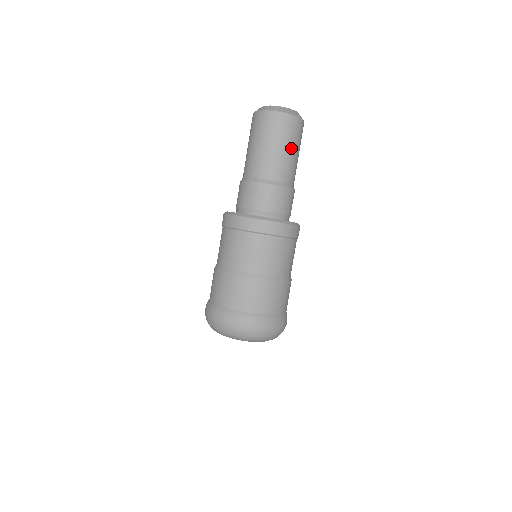
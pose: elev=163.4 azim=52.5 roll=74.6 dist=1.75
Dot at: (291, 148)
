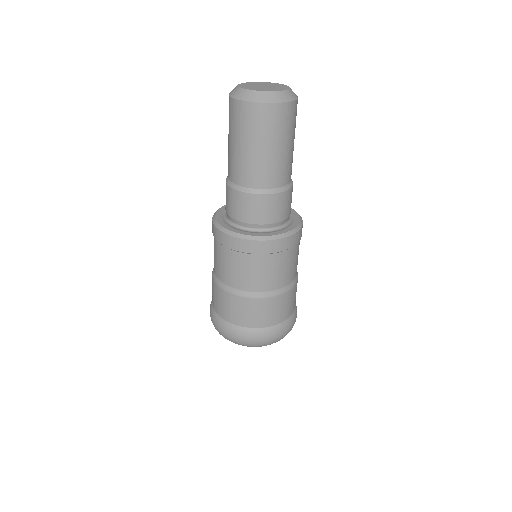
Dot at: (292, 141)
